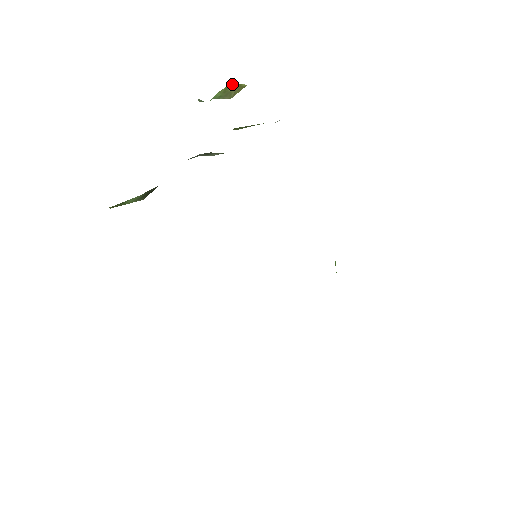
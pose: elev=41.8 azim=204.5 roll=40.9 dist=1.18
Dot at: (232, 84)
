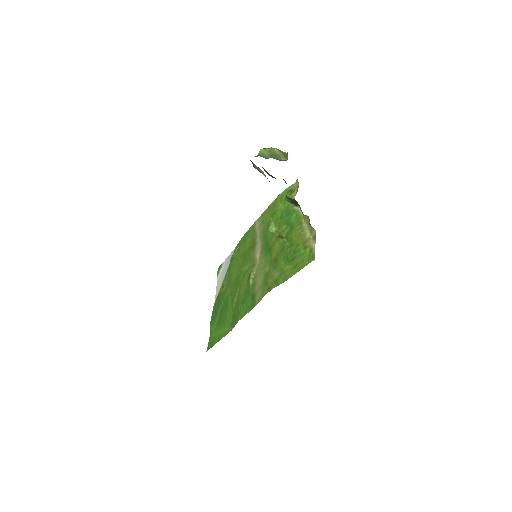
Dot at: (277, 149)
